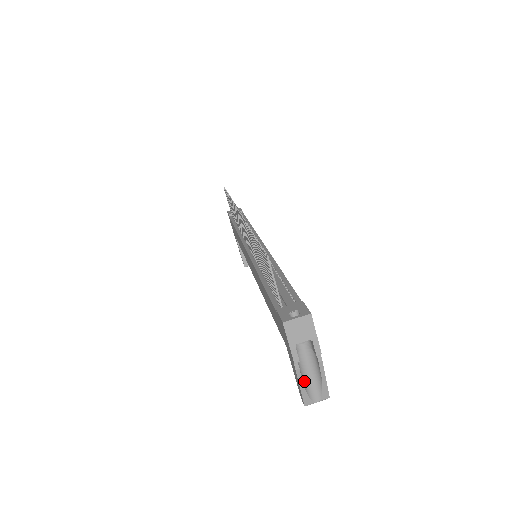
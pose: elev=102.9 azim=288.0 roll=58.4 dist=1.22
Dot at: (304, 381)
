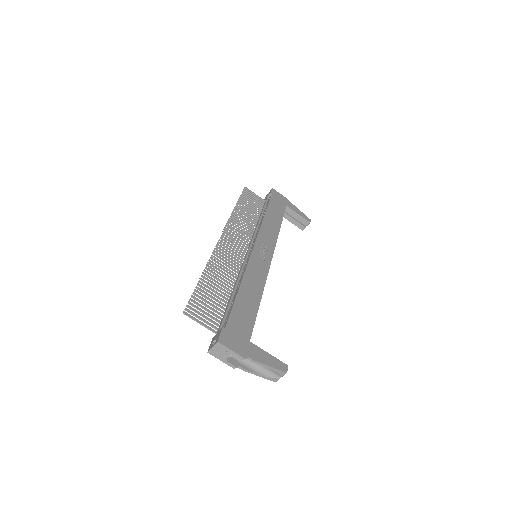
Dot at: (259, 371)
